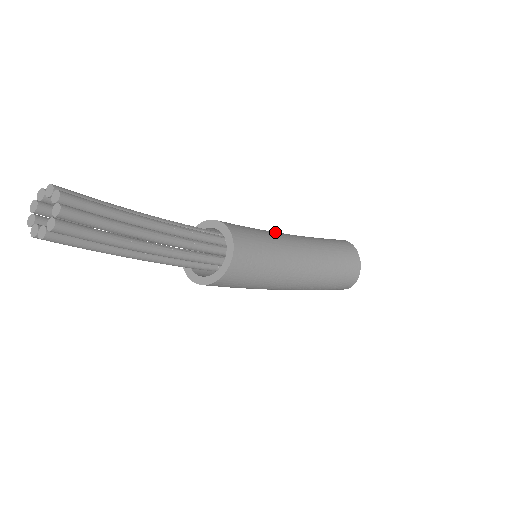
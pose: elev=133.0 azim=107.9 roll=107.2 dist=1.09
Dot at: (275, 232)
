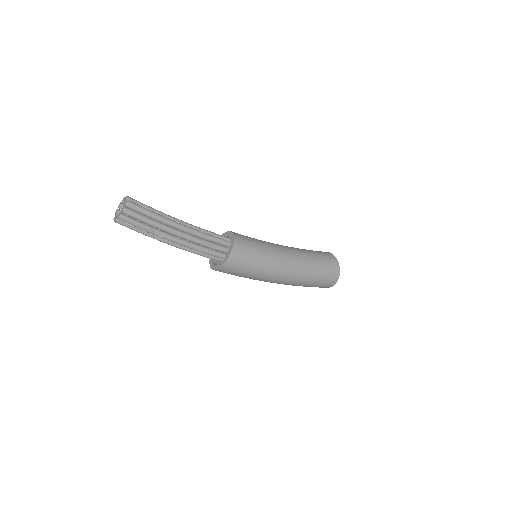
Dot at: occluded
